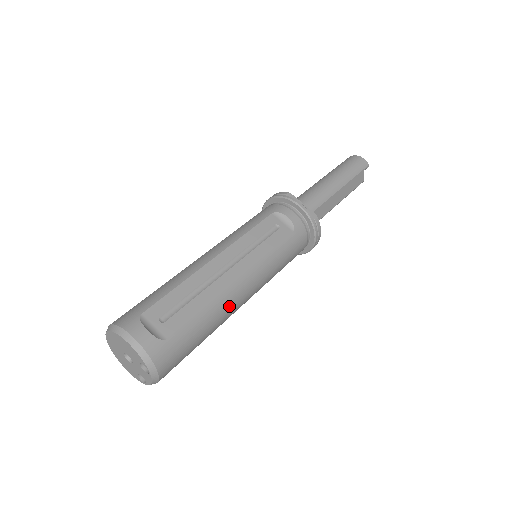
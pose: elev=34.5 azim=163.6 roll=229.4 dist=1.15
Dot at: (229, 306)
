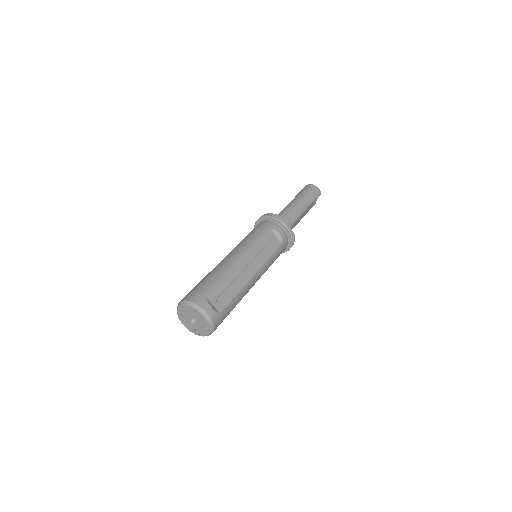
Dot at: (247, 292)
